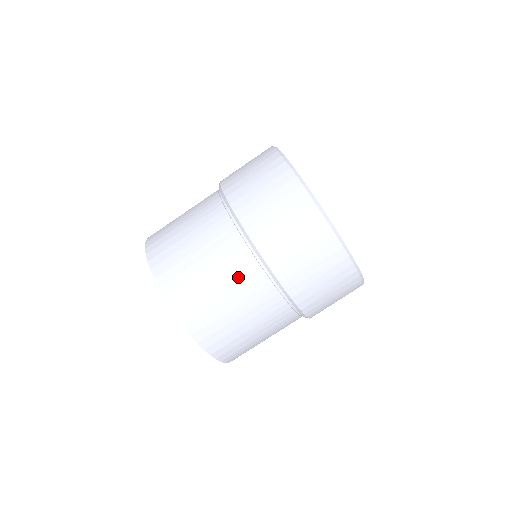
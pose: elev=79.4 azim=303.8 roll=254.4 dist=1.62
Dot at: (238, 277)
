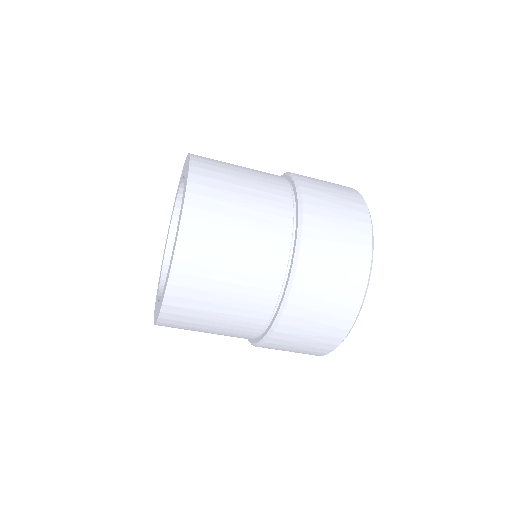
Dot at: occluded
